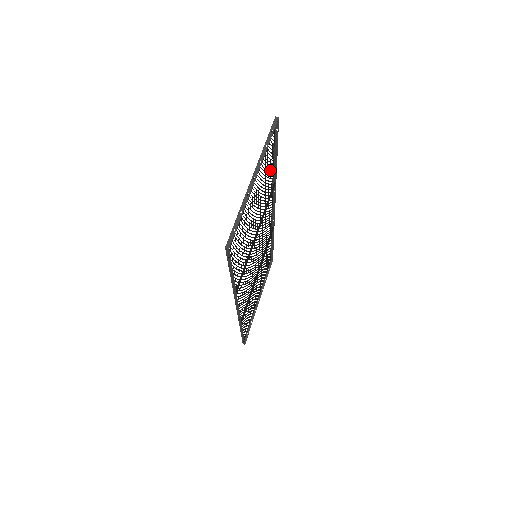
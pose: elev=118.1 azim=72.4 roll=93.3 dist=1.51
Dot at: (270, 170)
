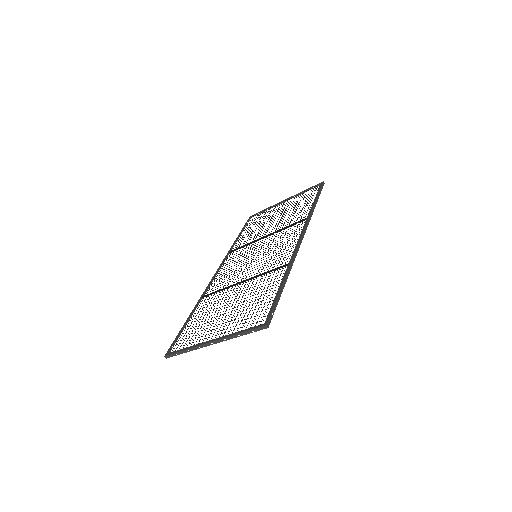
Dot at: occluded
